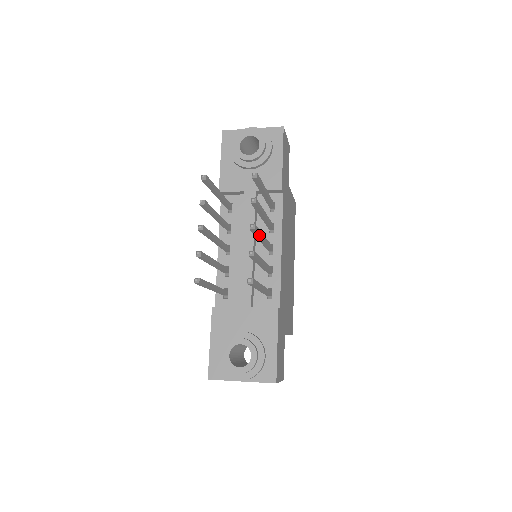
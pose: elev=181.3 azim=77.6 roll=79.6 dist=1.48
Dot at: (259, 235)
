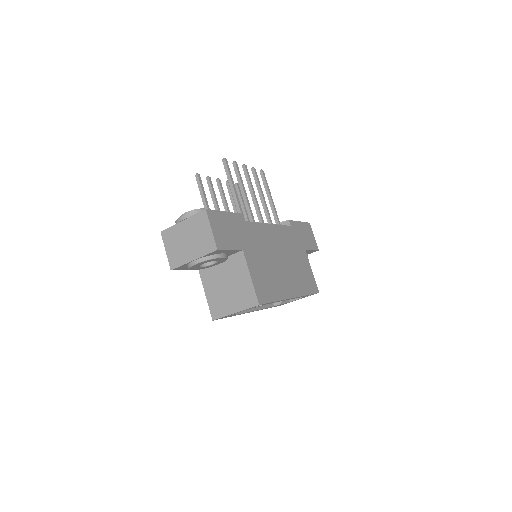
Dot at: (249, 179)
